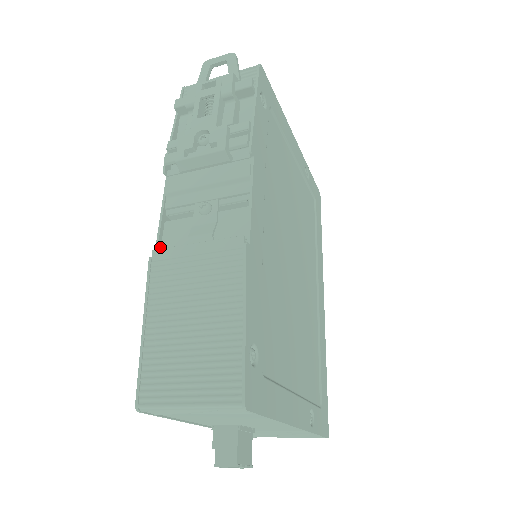
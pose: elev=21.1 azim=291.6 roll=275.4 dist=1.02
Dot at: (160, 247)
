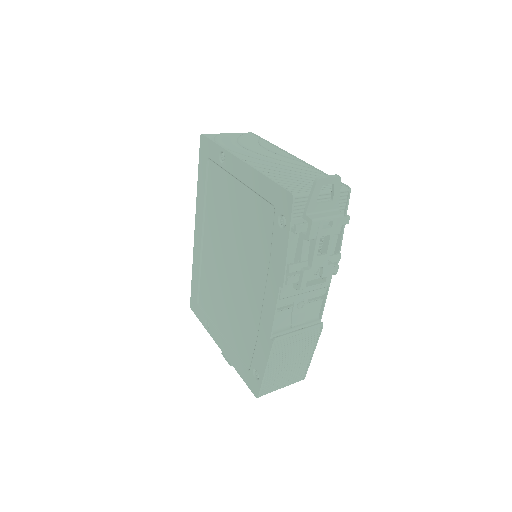
Dot at: (271, 329)
